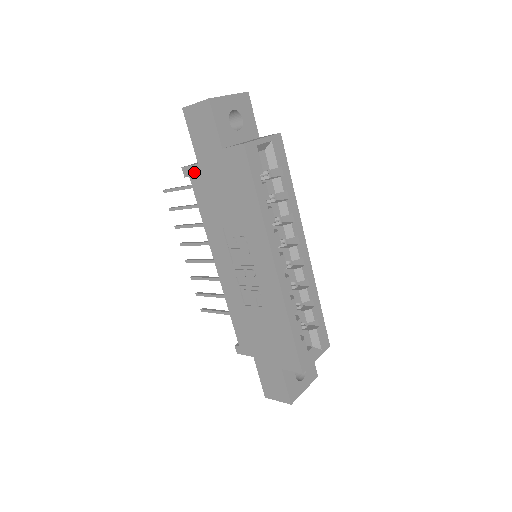
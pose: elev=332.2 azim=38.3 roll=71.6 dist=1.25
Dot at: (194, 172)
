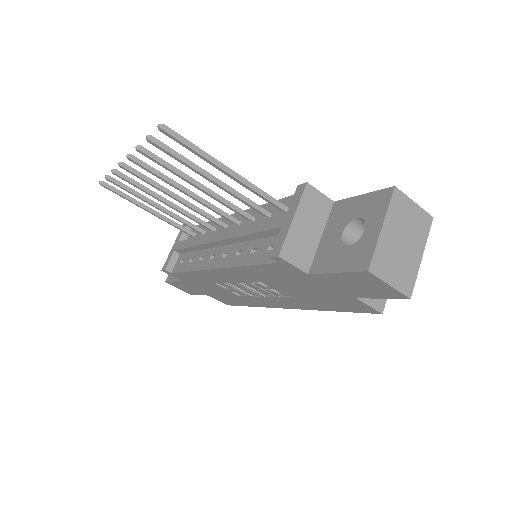
Dot at: (292, 269)
